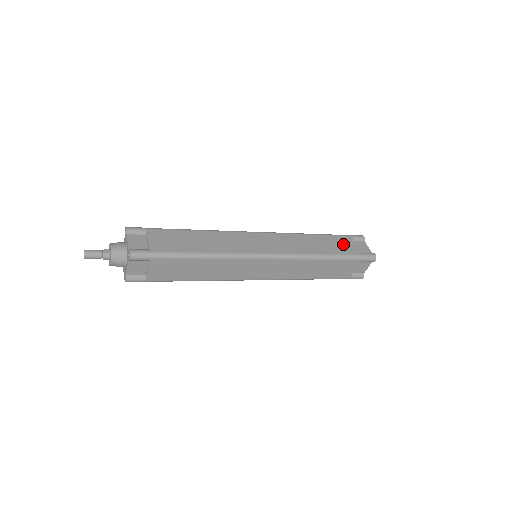
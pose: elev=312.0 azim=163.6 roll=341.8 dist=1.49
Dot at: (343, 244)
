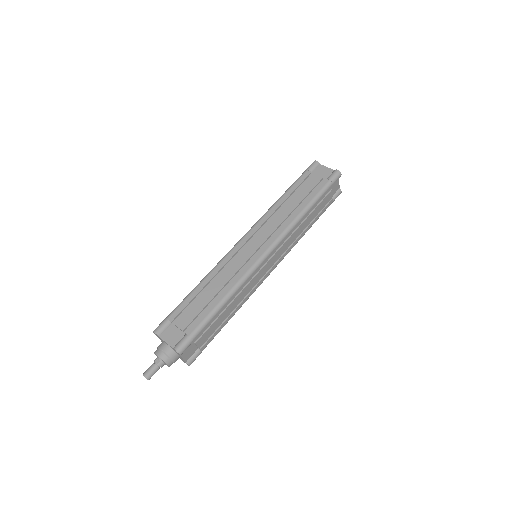
Dot at: (308, 185)
